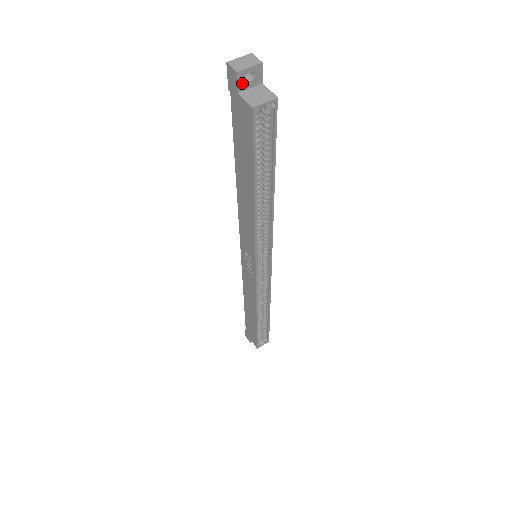
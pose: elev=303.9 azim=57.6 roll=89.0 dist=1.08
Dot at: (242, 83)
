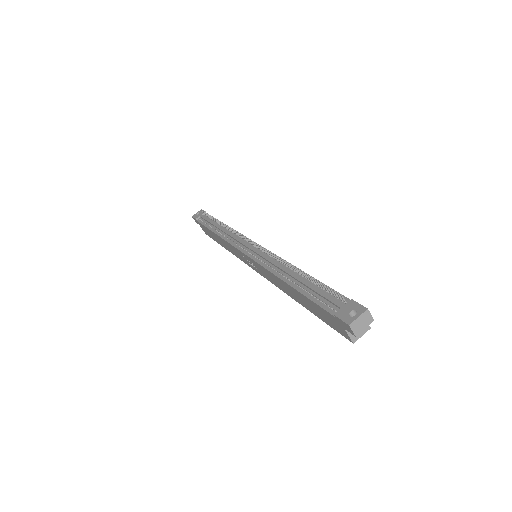
Dot at: occluded
